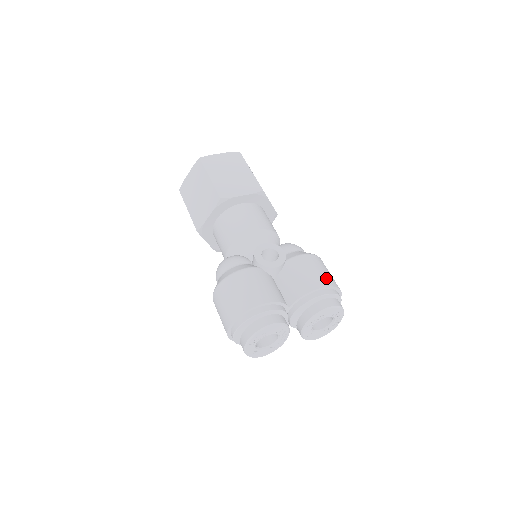
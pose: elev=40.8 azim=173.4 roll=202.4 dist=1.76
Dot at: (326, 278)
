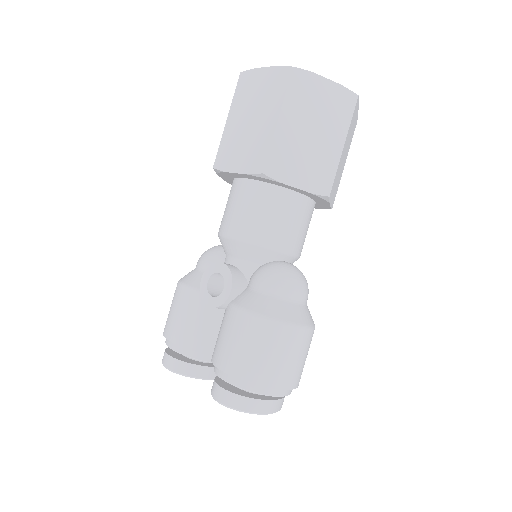
Dot at: (243, 363)
